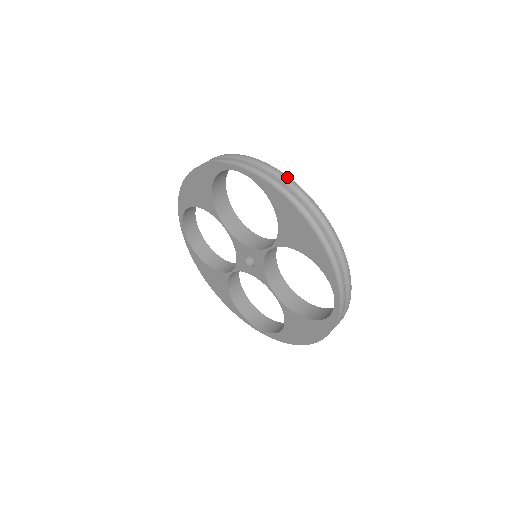
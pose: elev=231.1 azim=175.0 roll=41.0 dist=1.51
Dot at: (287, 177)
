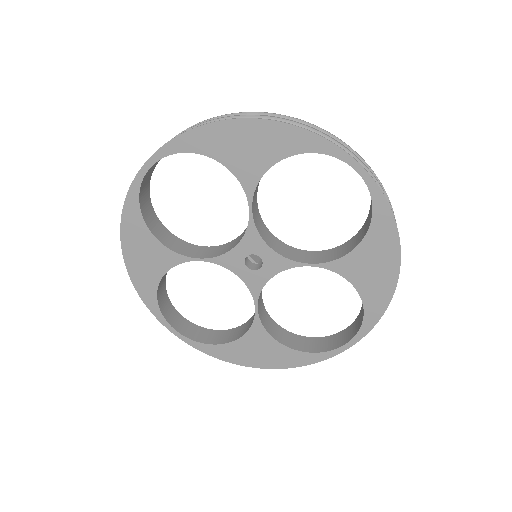
Dot at: (192, 126)
